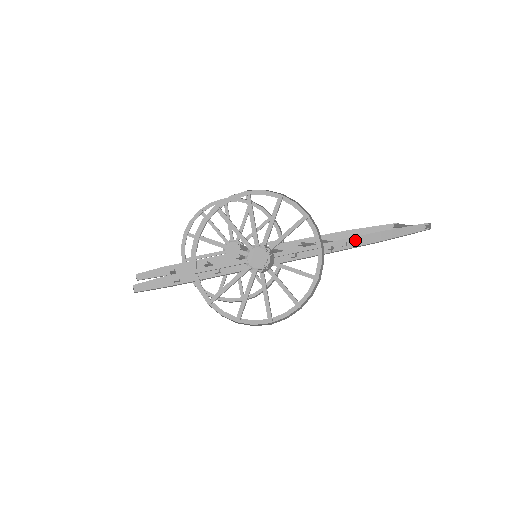
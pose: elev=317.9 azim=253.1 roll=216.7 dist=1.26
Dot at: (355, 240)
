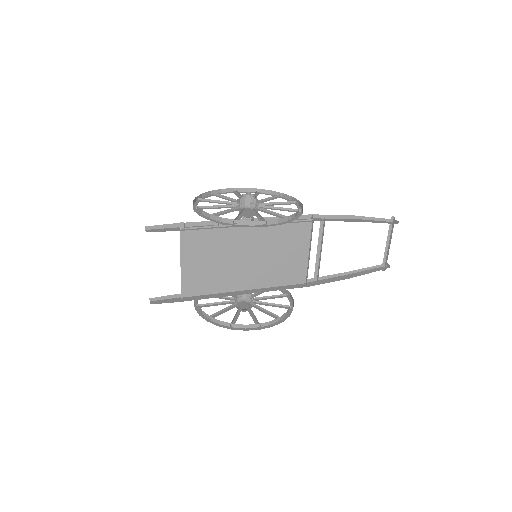
Dot at: (332, 220)
